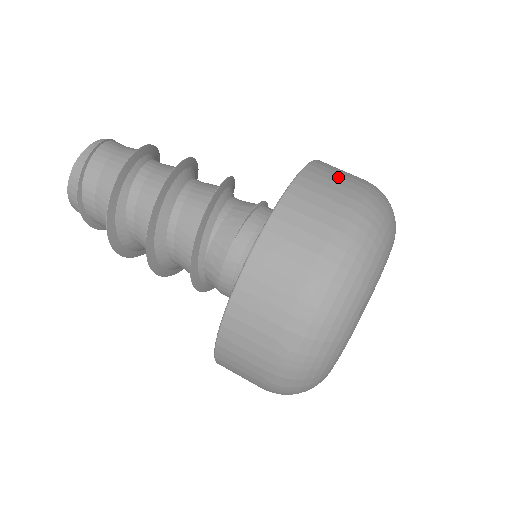
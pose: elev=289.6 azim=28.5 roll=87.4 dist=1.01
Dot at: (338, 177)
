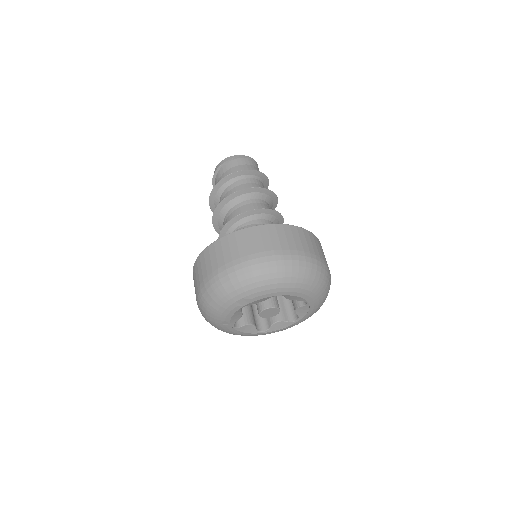
Dot at: (286, 239)
